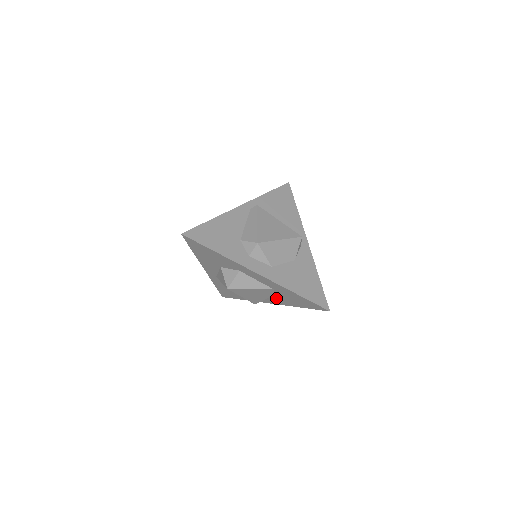
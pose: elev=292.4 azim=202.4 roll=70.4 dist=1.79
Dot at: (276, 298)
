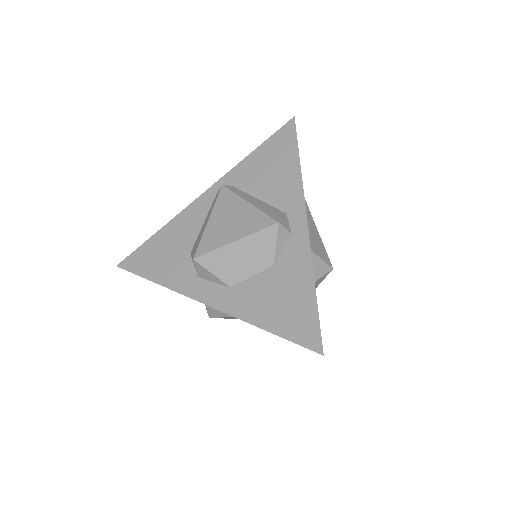
Dot at: occluded
